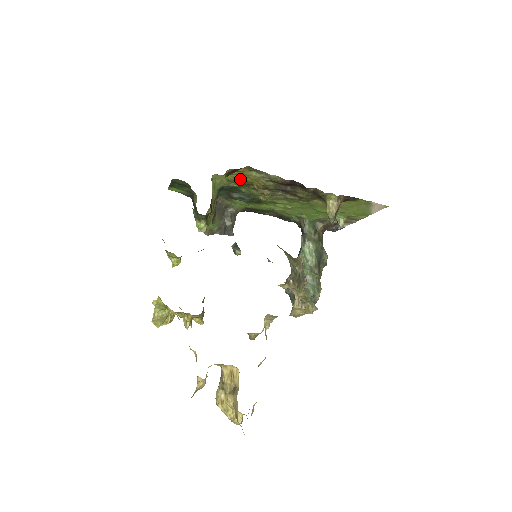
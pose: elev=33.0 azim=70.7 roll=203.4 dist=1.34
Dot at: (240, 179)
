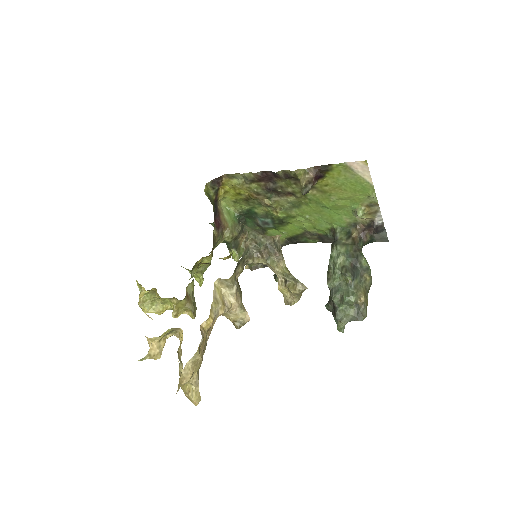
Dot at: (237, 195)
